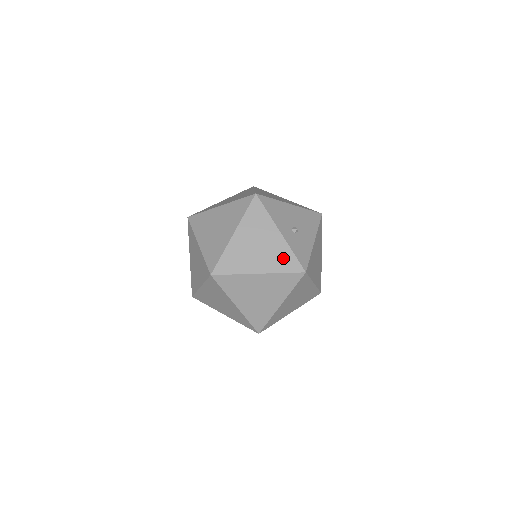
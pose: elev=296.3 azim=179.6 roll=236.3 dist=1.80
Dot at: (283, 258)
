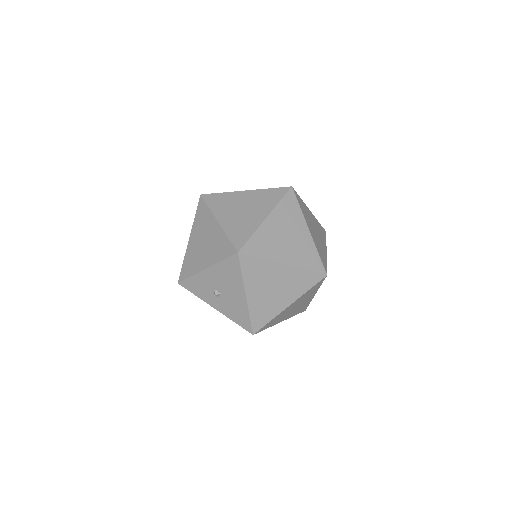
Dot at: occluded
